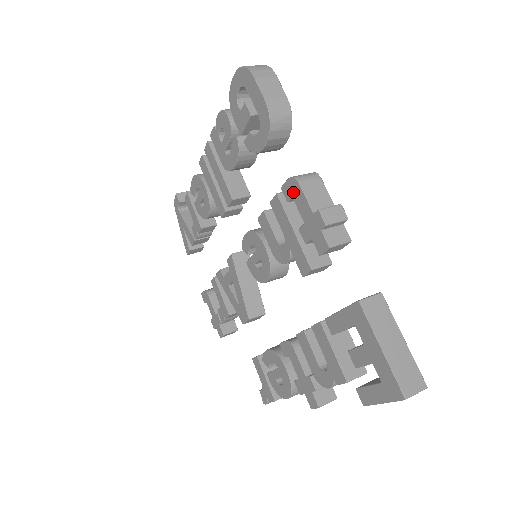
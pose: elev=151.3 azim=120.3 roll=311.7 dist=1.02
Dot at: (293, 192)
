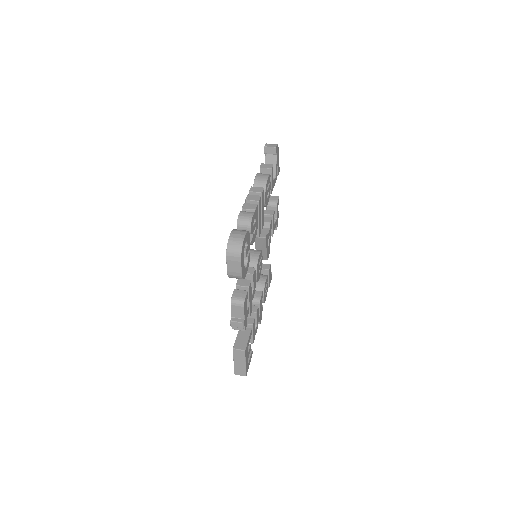
Dot at: occluded
